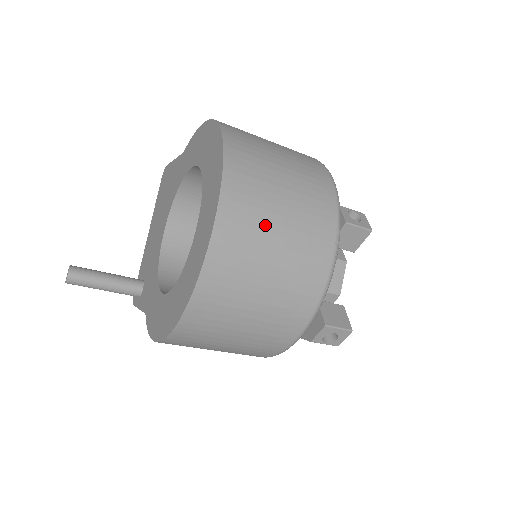
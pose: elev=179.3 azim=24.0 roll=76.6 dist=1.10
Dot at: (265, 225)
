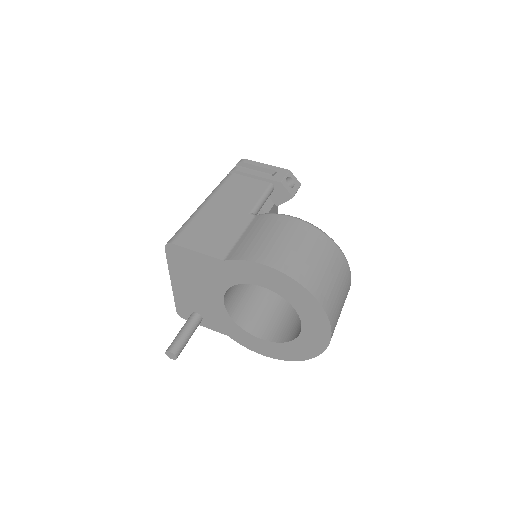
Dot at: (339, 314)
